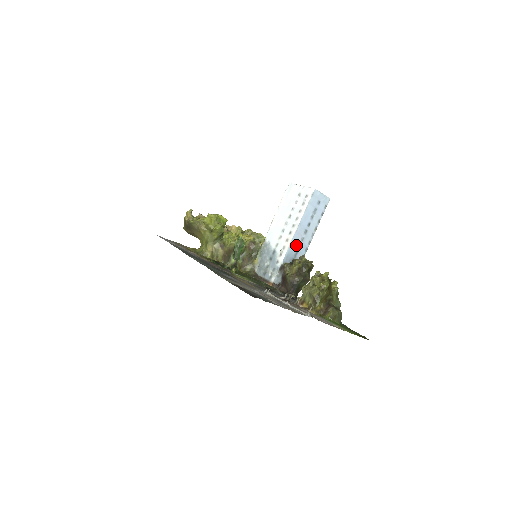
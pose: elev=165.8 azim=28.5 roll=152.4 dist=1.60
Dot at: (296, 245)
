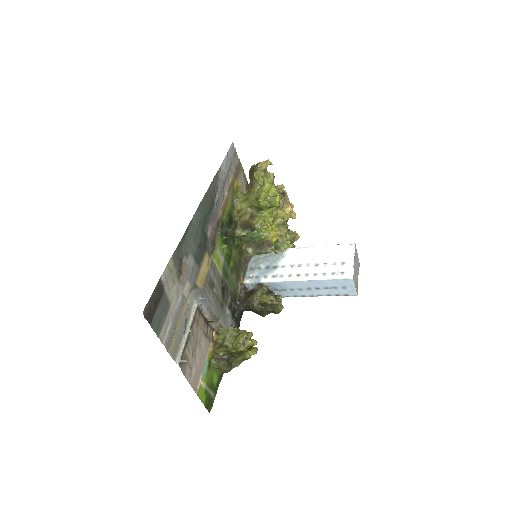
Dot at: (291, 286)
